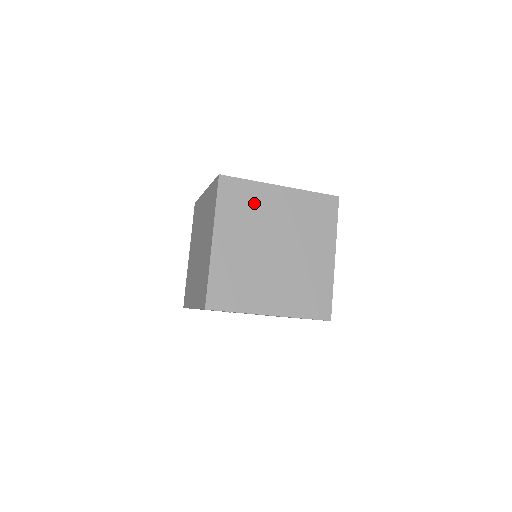
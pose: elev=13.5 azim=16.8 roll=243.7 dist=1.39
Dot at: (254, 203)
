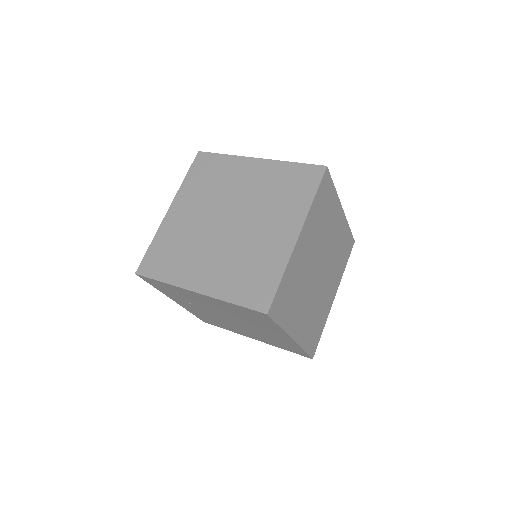
Dot at: (328, 214)
